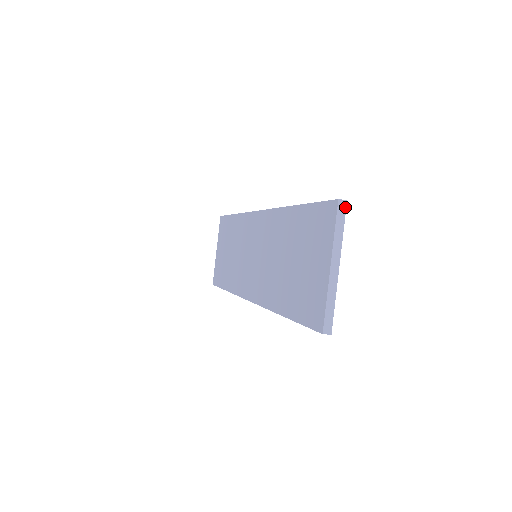
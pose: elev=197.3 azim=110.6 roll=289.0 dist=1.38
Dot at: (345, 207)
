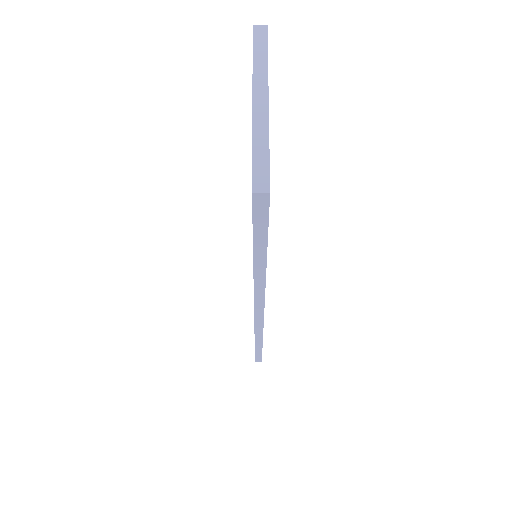
Dot at: (265, 32)
